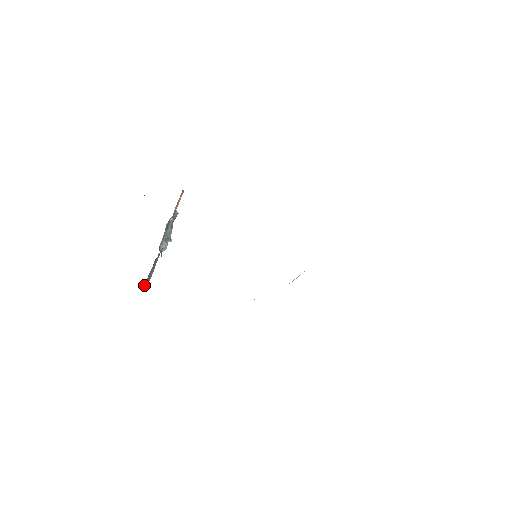
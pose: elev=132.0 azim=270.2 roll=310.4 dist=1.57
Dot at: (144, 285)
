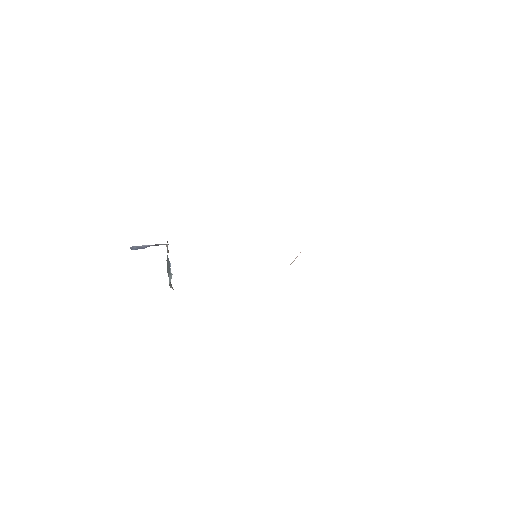
Dot at: occluded
